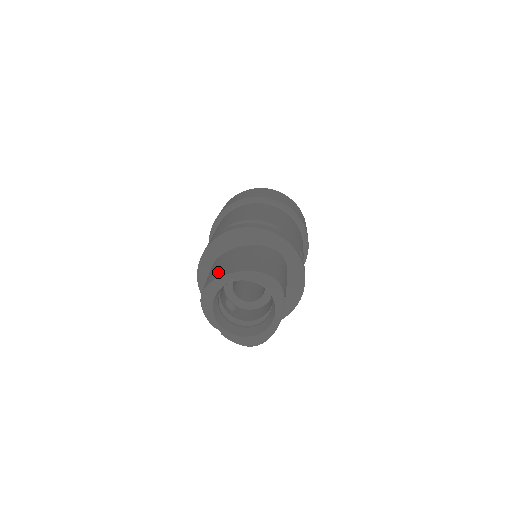
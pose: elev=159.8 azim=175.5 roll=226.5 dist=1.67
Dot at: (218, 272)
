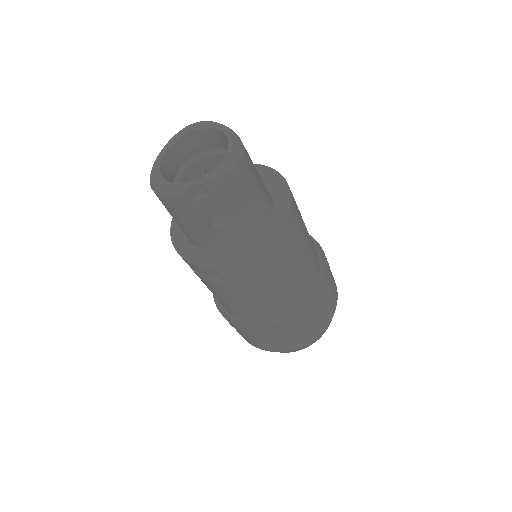
Dot at: occluded
